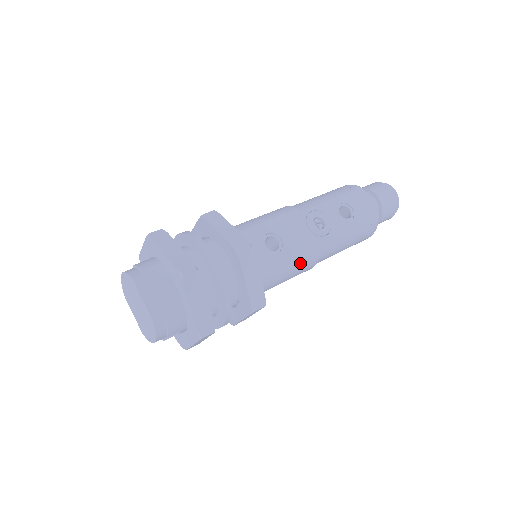
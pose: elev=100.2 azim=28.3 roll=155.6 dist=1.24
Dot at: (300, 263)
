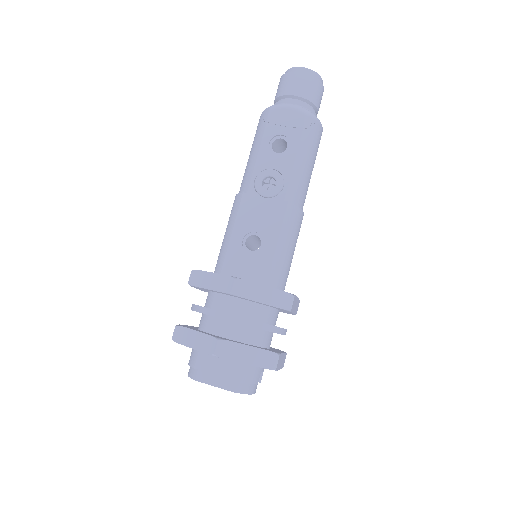
Dot at: (288, 230)
